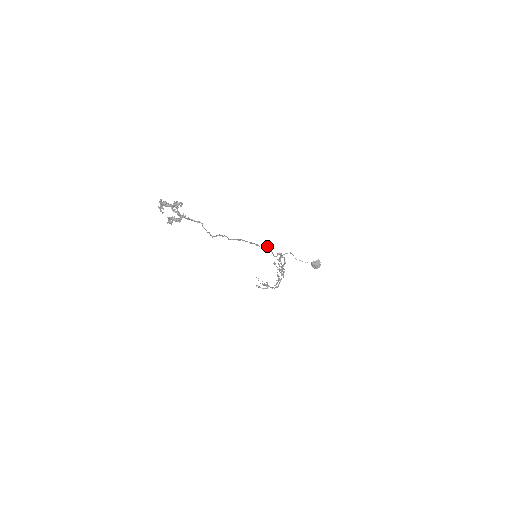
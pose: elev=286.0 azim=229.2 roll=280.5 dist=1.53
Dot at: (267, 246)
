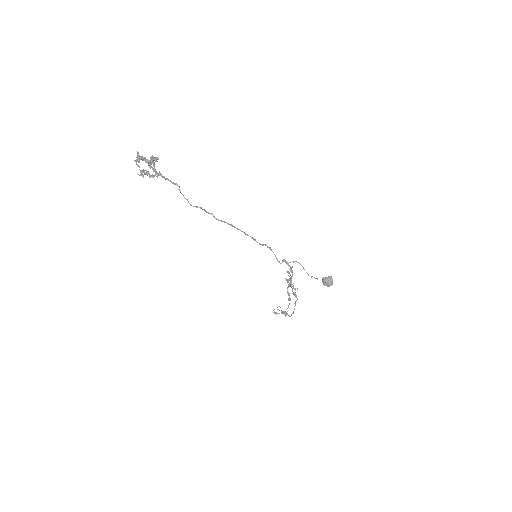
Dot at: (270, 247)
